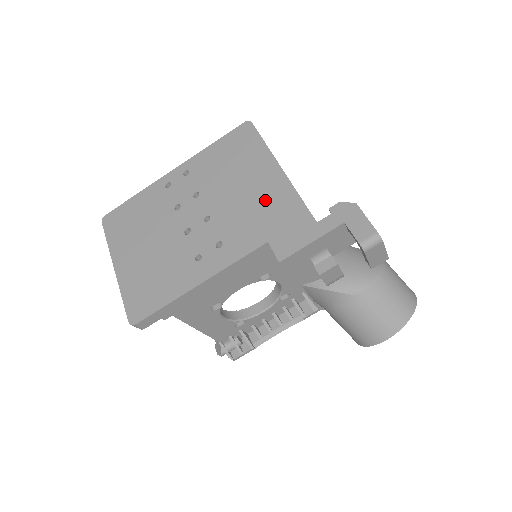
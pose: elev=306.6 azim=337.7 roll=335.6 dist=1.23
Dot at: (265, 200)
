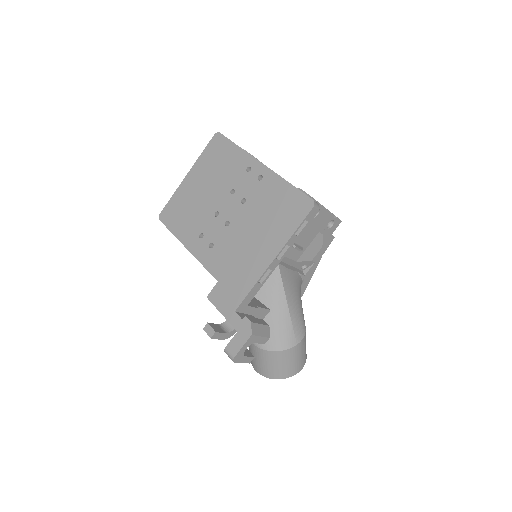
Dot at: (246, 262)
